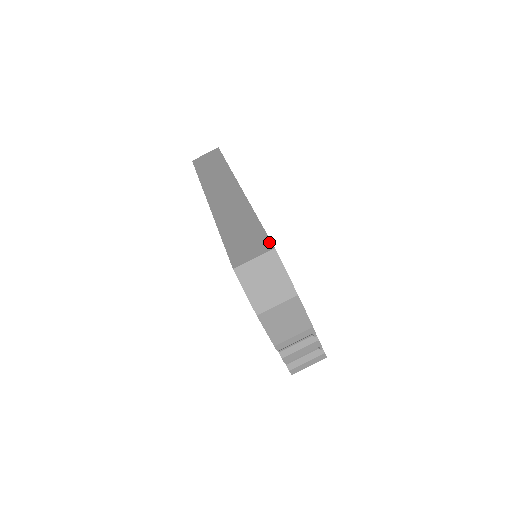
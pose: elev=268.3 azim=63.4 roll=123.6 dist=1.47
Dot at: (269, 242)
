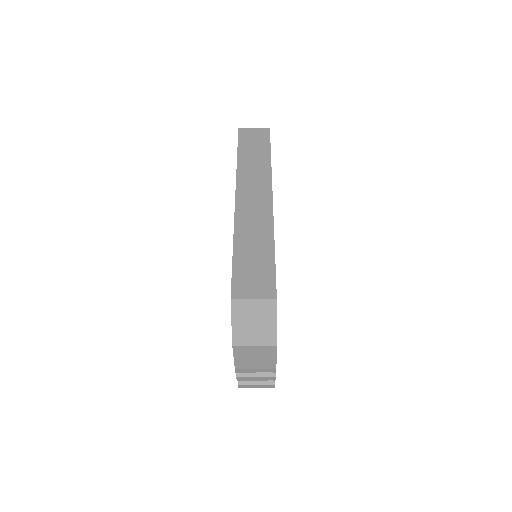
Dot at: (274, 288)
